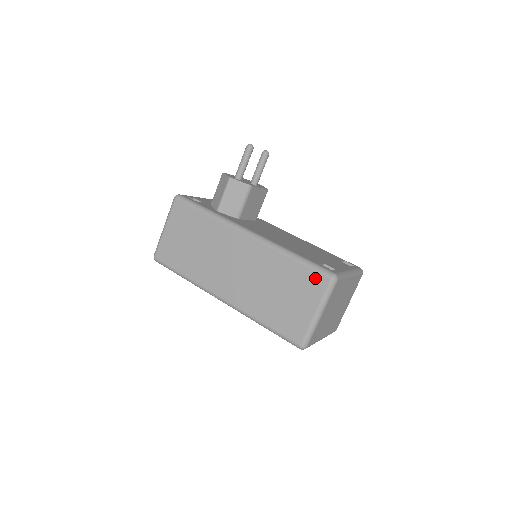
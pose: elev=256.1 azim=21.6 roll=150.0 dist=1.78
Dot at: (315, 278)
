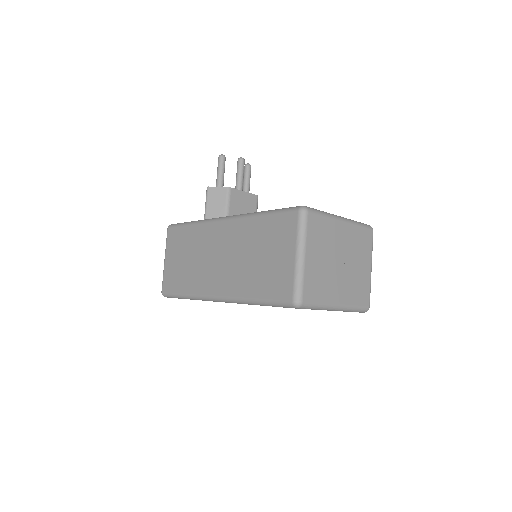
Dot at: (285, 220)
